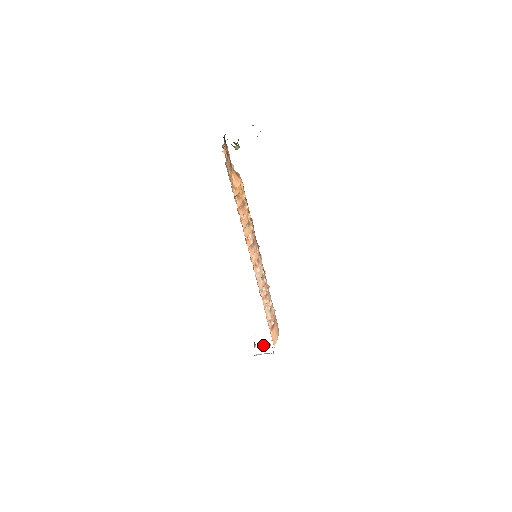
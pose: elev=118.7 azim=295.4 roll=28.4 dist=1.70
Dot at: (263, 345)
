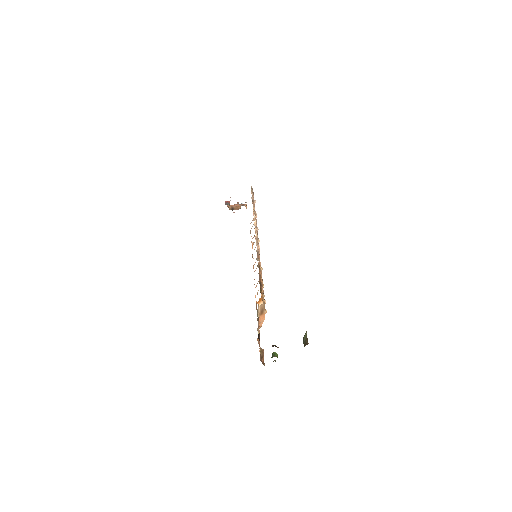
Dot at: occluded
